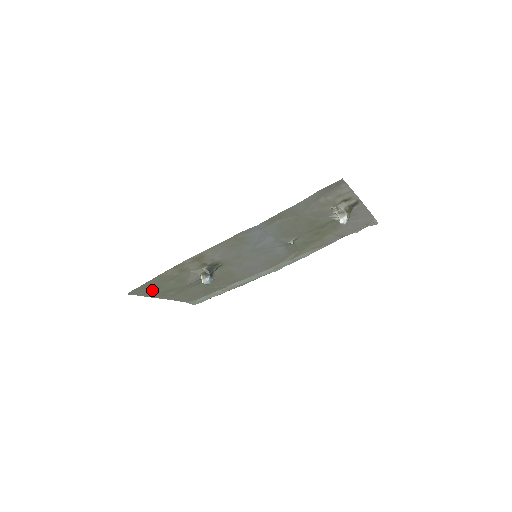
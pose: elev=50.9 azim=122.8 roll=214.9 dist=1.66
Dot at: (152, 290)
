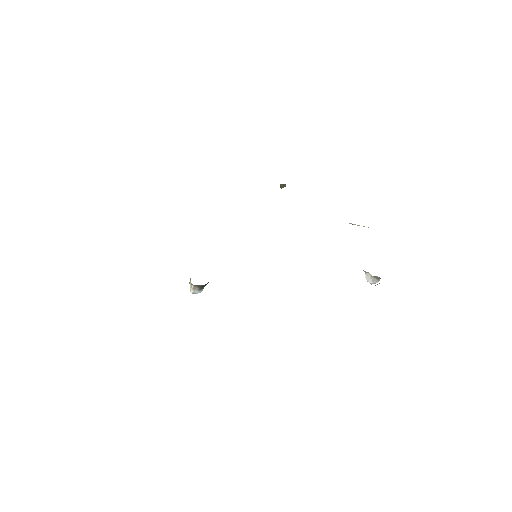
Dot at: occluded
